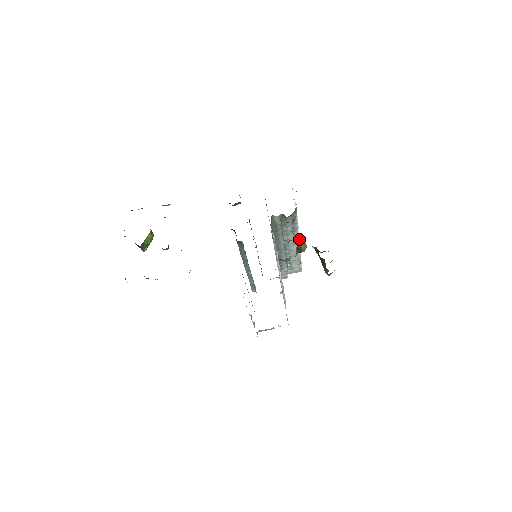
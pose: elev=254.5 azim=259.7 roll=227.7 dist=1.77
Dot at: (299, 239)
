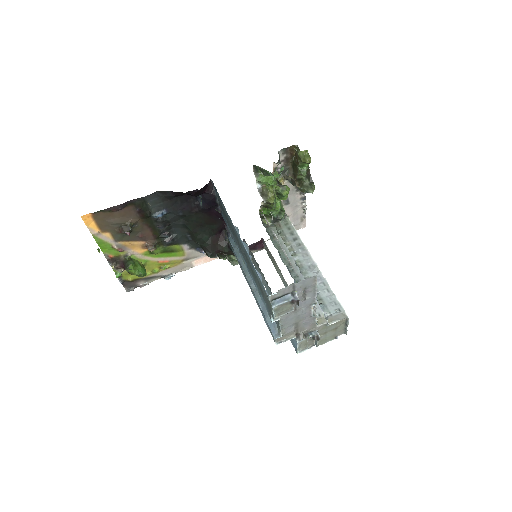
Dot at: (310, 255)
